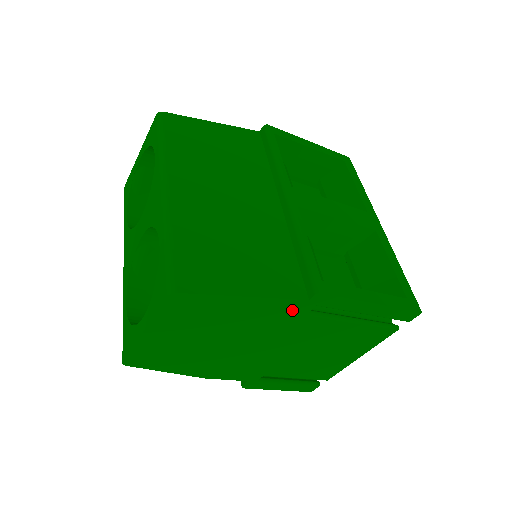
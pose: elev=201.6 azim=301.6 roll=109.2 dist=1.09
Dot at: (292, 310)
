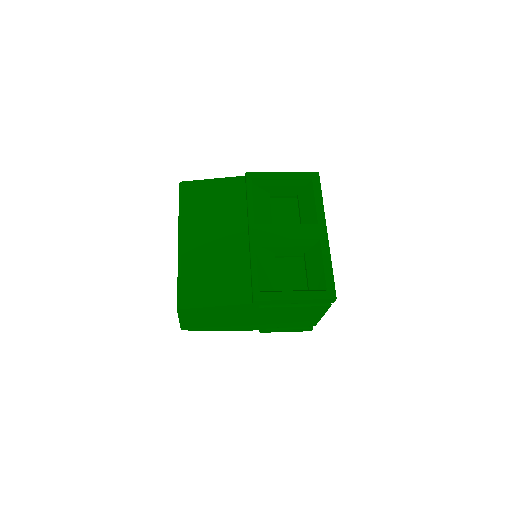
Dot at: (248, 307)
